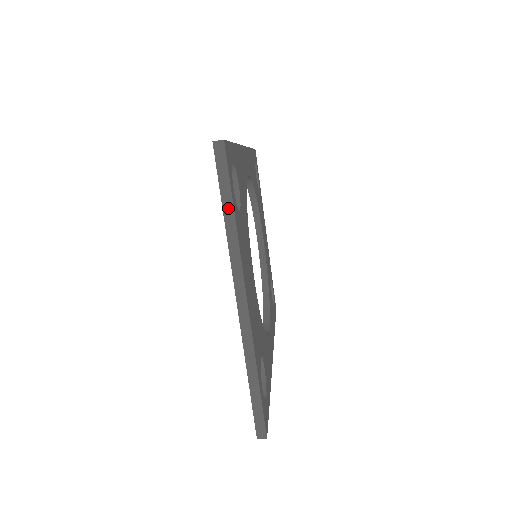
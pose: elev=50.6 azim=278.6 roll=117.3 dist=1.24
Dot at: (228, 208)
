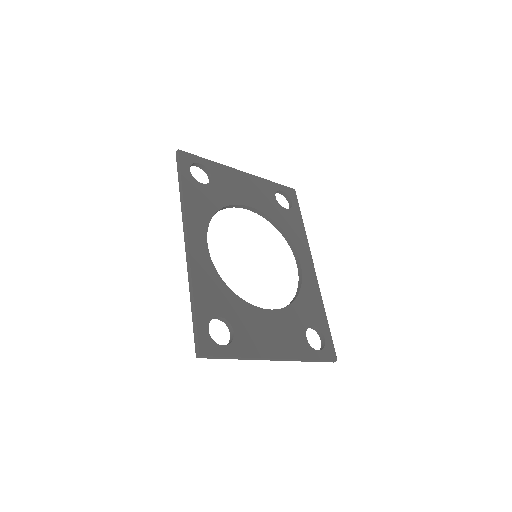
Dot at: (231, 358)
